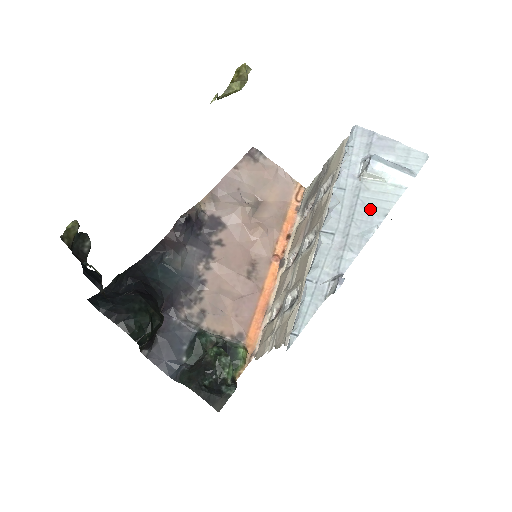
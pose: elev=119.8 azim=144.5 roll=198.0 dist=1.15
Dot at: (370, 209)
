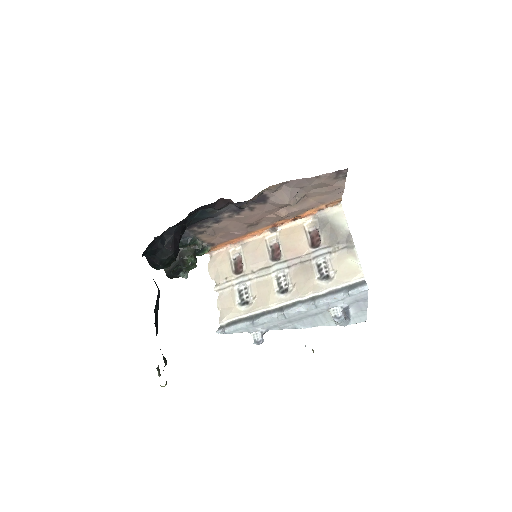
Dot at: (313, 321)
